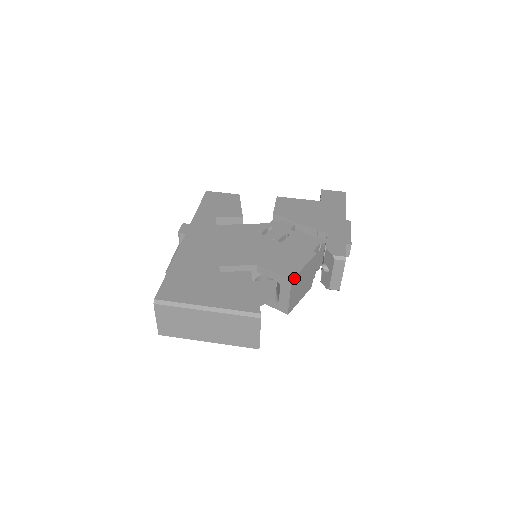
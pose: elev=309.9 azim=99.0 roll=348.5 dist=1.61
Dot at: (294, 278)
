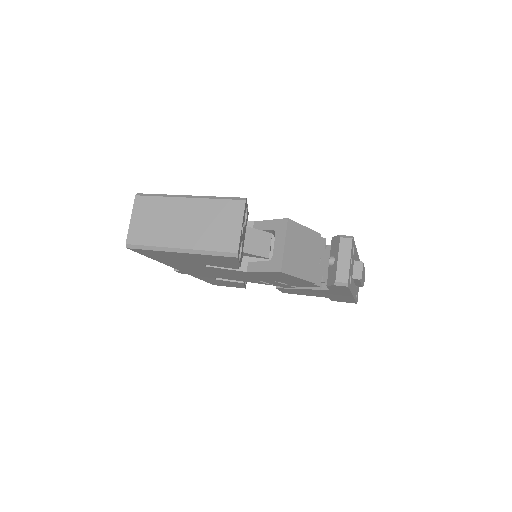
Dot at: (291, 222)
